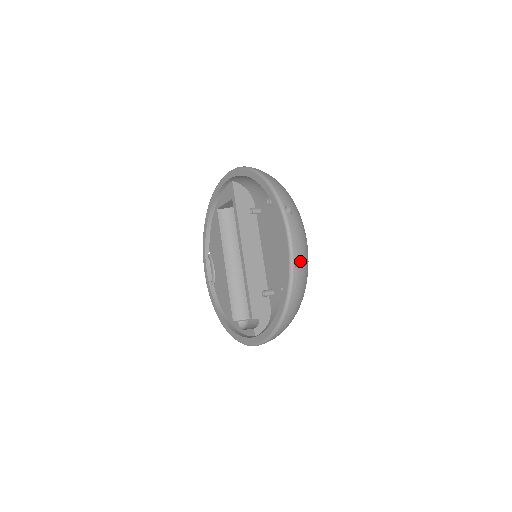
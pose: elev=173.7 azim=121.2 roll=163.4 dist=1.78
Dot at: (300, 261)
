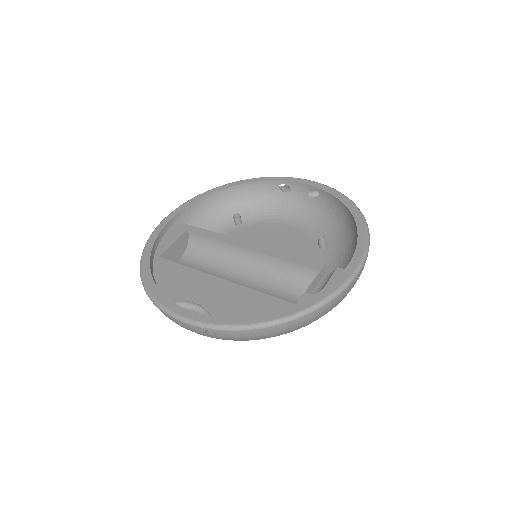
Dot at: occluded
